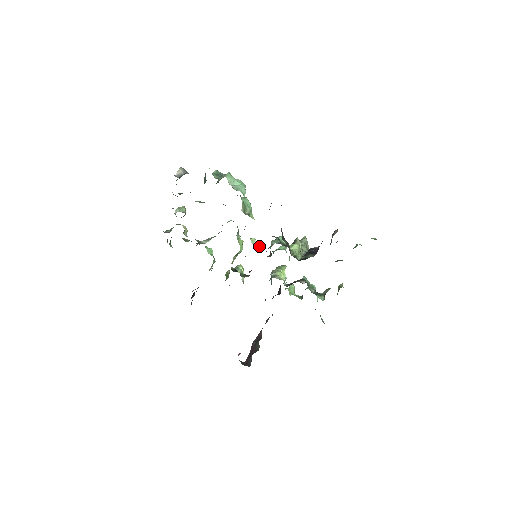
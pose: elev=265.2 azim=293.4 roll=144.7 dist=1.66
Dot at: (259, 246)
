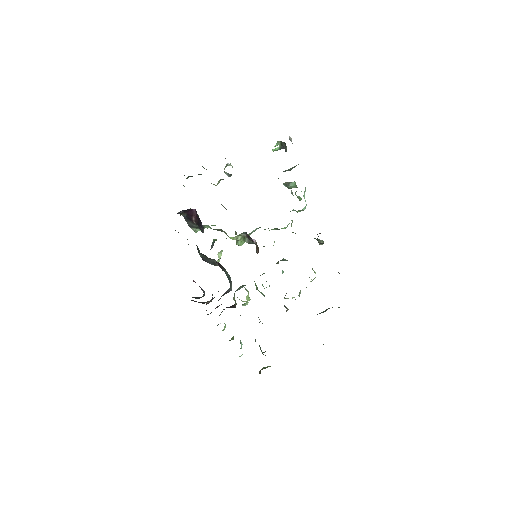
Dot at: occluded
